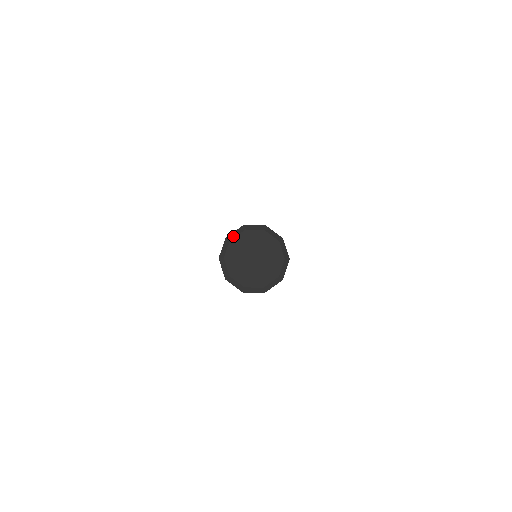
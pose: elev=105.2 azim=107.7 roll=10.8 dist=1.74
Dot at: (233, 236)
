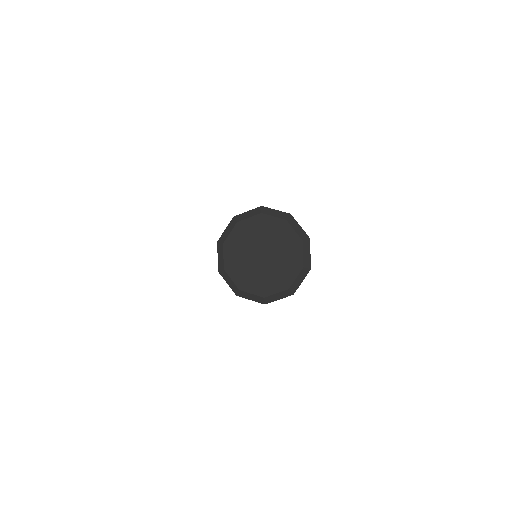
Dot at: (268, 212)
